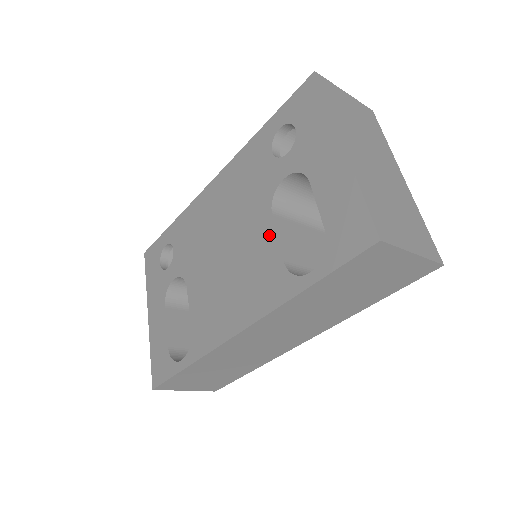
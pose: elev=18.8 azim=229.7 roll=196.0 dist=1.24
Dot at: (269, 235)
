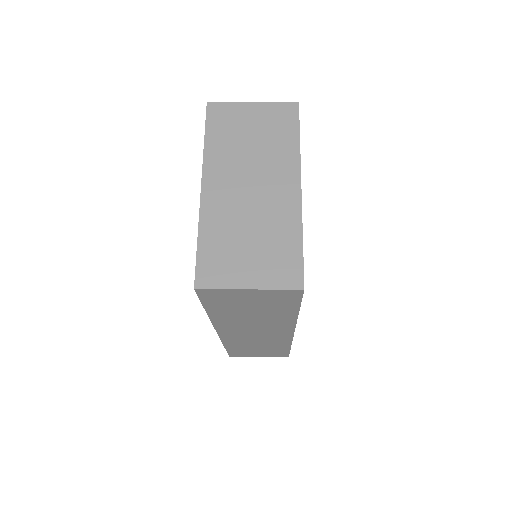
Dot at: occluded
